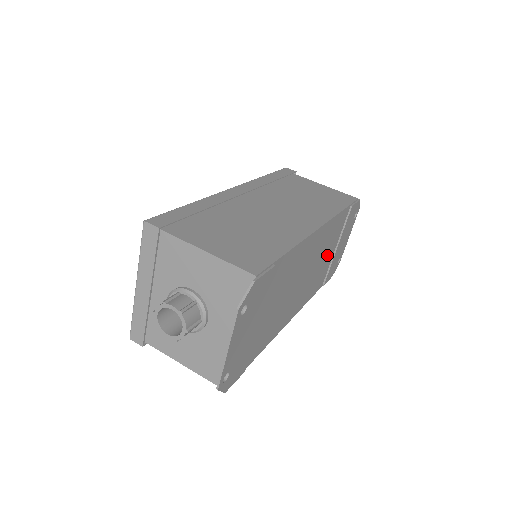
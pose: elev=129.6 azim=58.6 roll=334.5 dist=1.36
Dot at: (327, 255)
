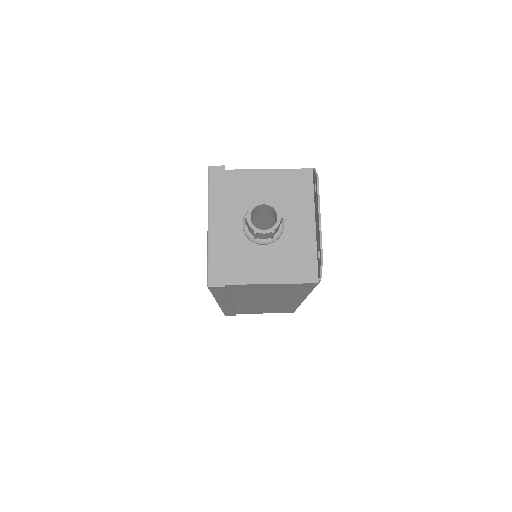
Dot at: occluded
